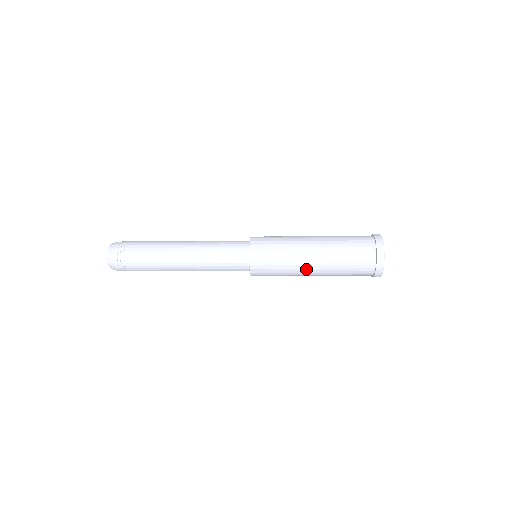
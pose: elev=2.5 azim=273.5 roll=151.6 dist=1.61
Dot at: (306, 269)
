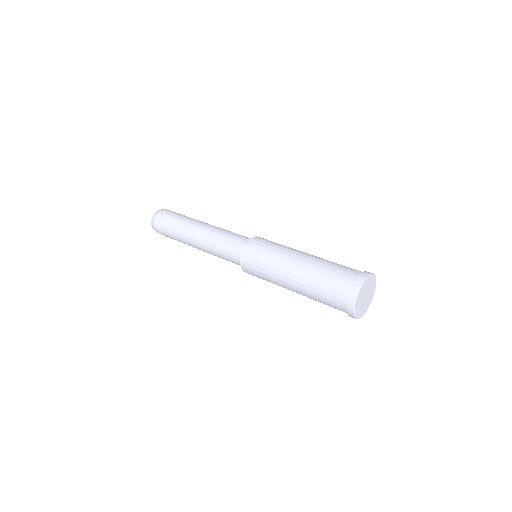
Dot at: occluded
